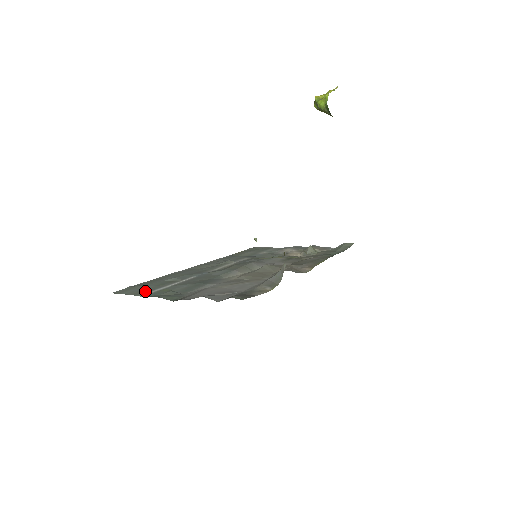
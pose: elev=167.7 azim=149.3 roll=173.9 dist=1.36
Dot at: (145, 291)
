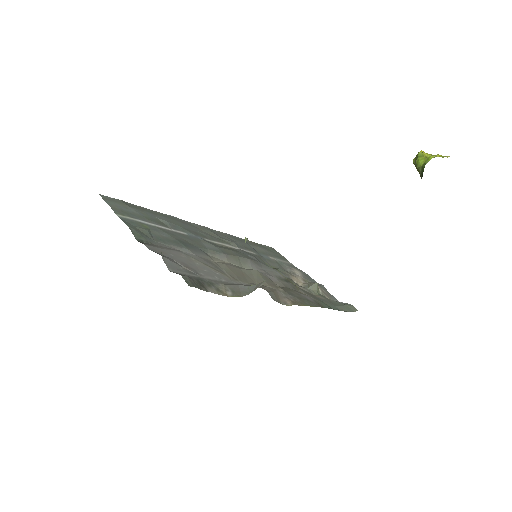
Dot at: (127, 213)
